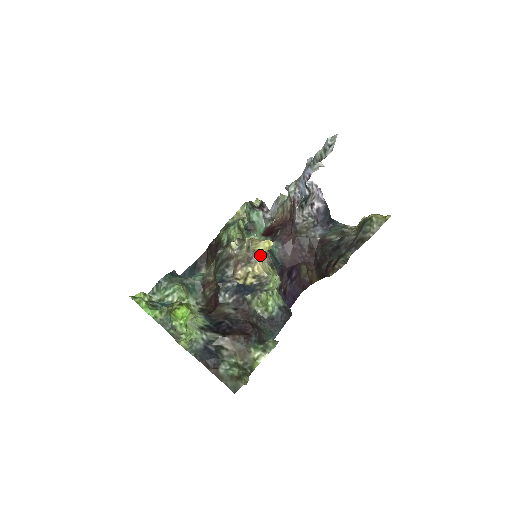
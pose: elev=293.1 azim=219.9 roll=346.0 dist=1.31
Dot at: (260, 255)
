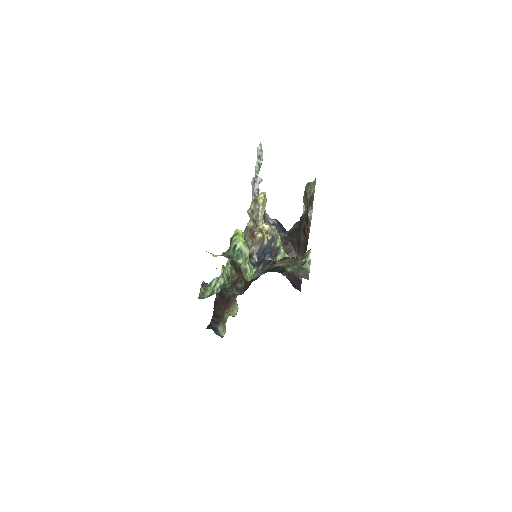
Dot at: (262, 213)
